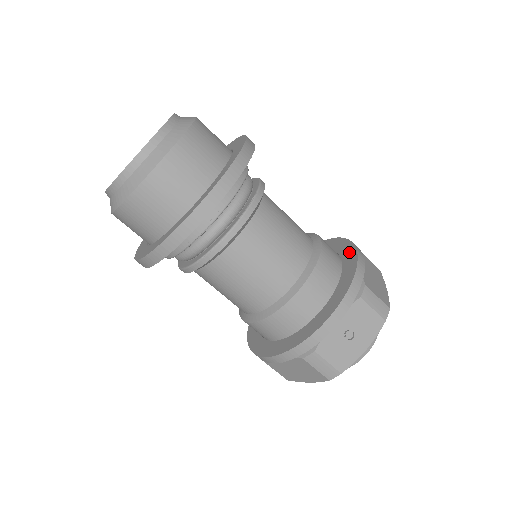
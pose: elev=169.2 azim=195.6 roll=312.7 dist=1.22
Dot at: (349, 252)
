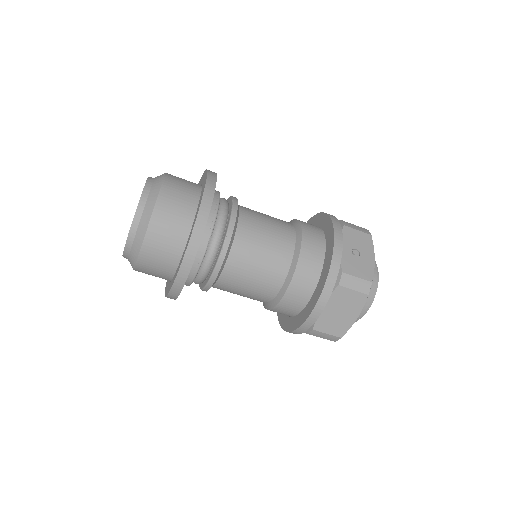
Dot at: (315, 219)
